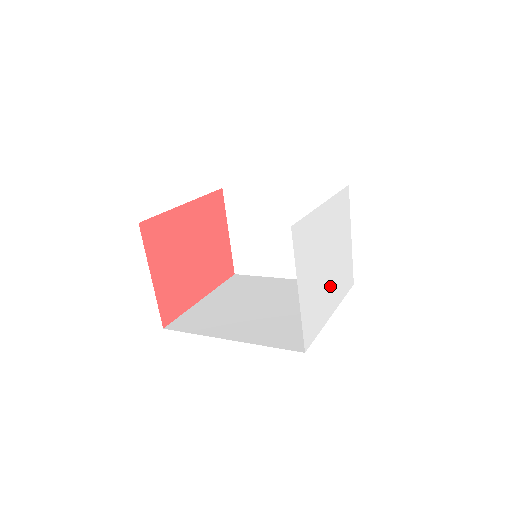
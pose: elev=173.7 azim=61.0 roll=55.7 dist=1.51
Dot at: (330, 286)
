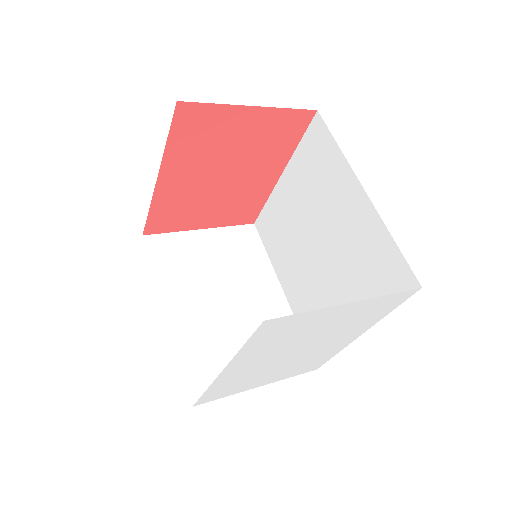
Dot at: (327, 344)
